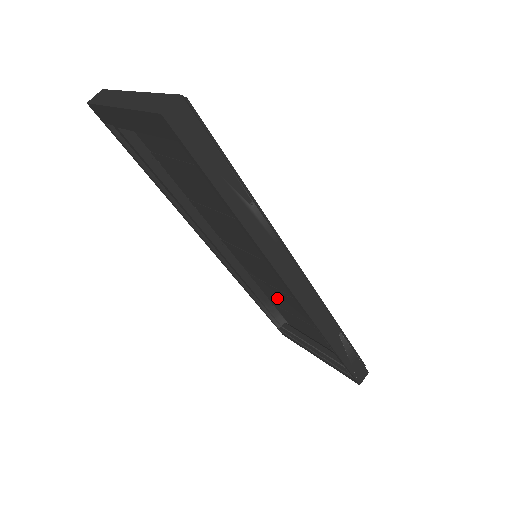
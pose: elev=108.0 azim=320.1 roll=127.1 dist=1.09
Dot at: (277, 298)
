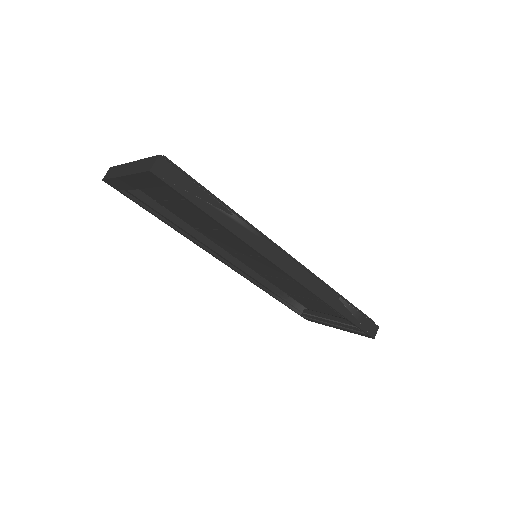
Dot at: (287, 287)
